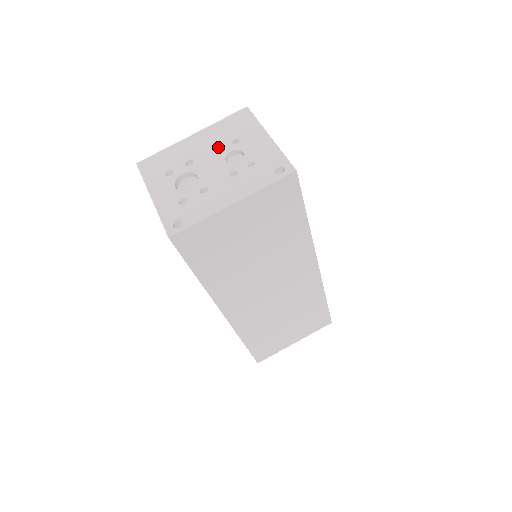
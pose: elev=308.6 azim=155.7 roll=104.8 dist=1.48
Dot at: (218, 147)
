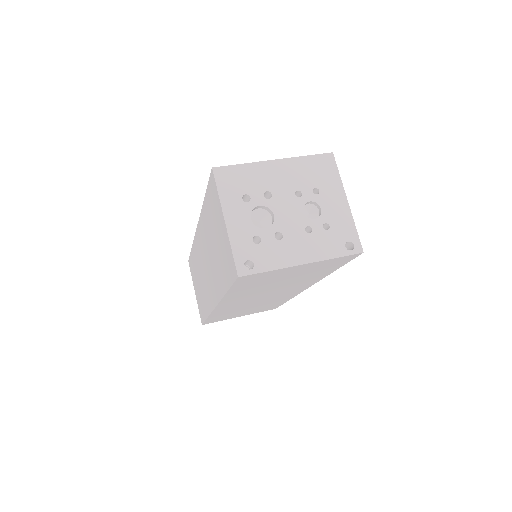
Dot at: (299, 189)
